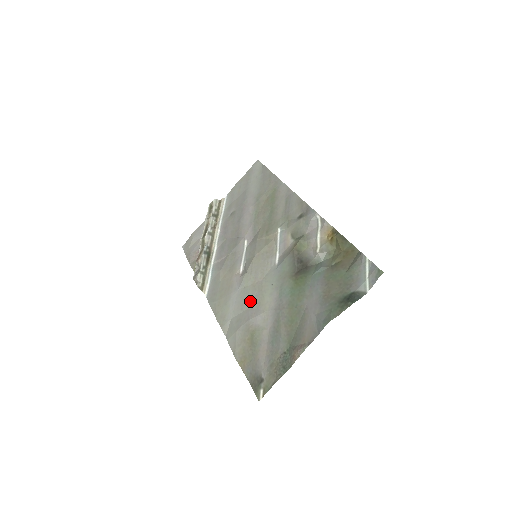
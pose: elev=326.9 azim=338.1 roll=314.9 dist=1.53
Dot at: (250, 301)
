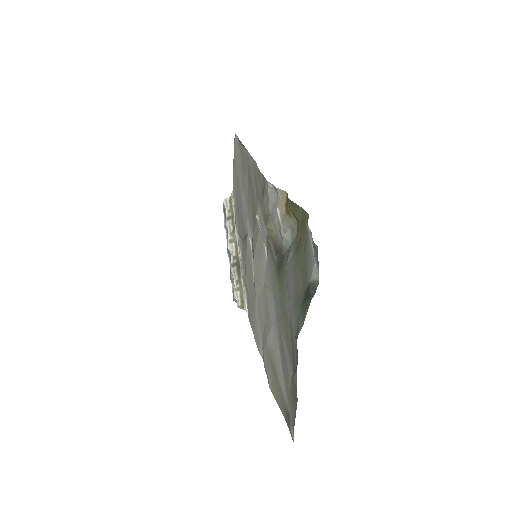
Dot at: (264, 315)
